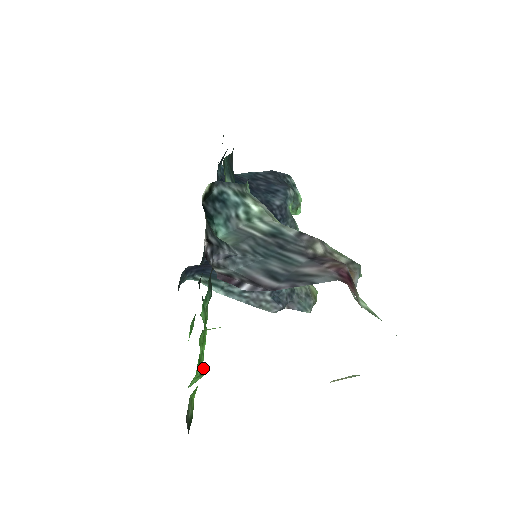
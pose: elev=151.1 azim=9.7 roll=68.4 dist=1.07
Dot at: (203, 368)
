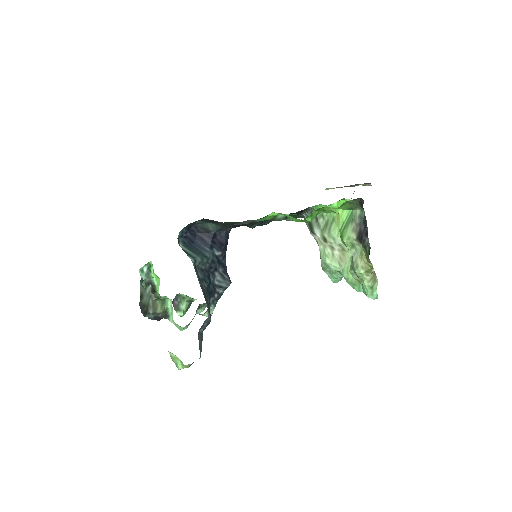
Dot at: occluded
